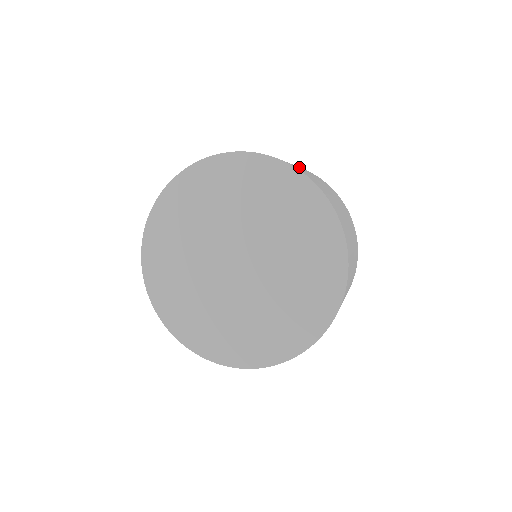
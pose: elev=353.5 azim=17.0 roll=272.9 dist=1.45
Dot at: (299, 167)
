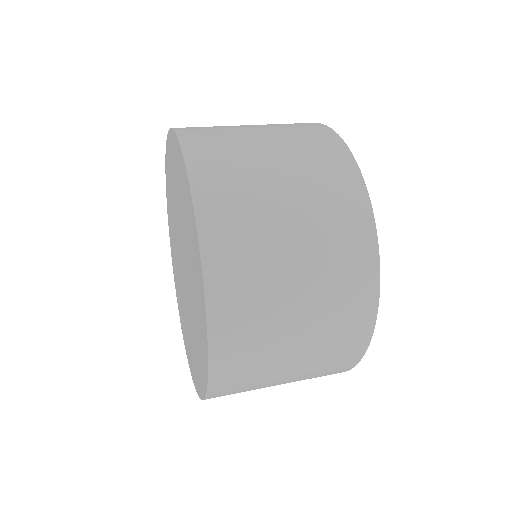
Dot at: (300, 184)
